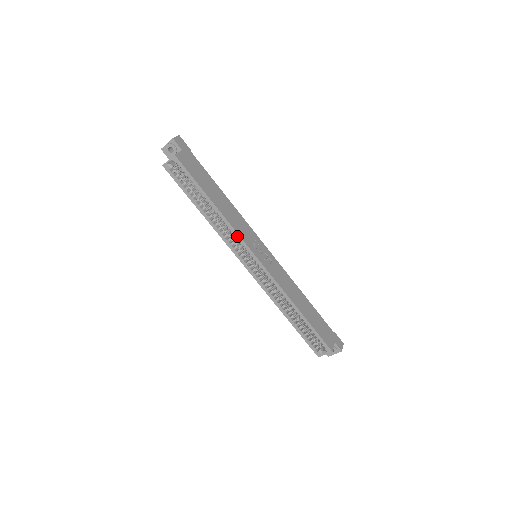
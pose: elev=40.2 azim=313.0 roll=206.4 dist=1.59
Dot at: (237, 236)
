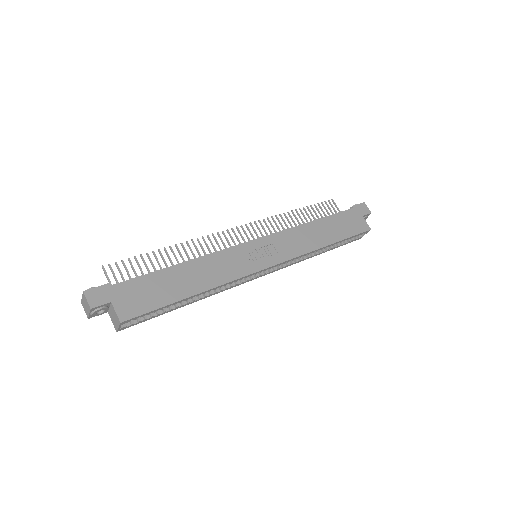
Dot at: occluded
